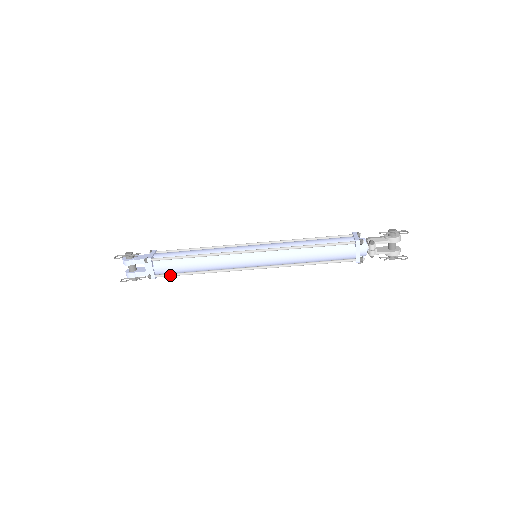
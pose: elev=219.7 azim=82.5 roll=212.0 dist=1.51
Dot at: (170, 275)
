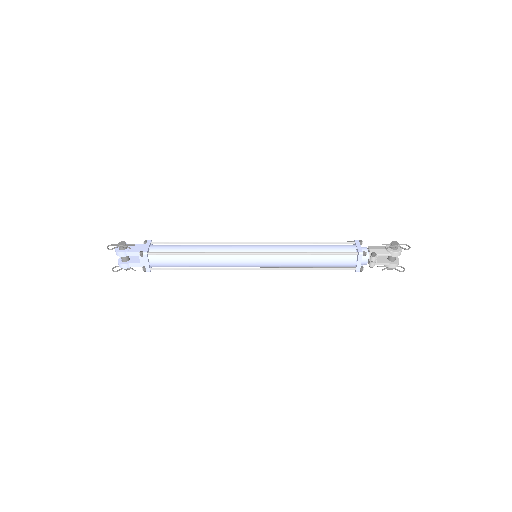
Dot at: (166, 269)
